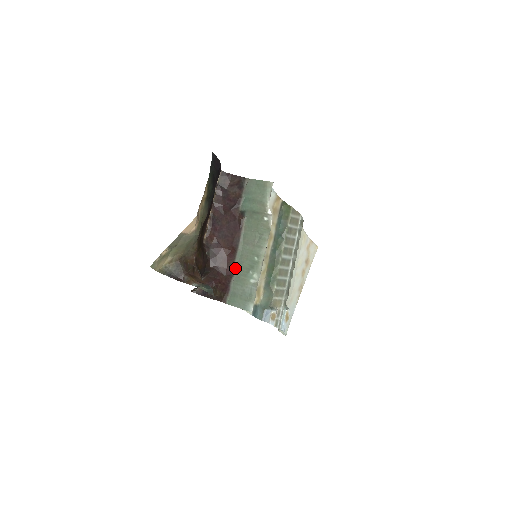
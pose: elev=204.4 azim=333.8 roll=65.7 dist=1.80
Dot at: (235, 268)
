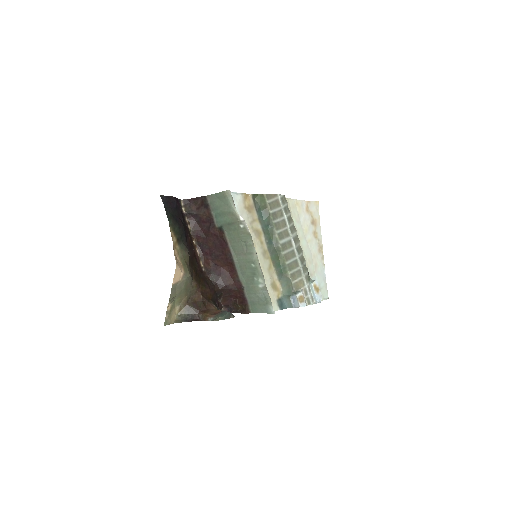
Dot at: (241, 280)
